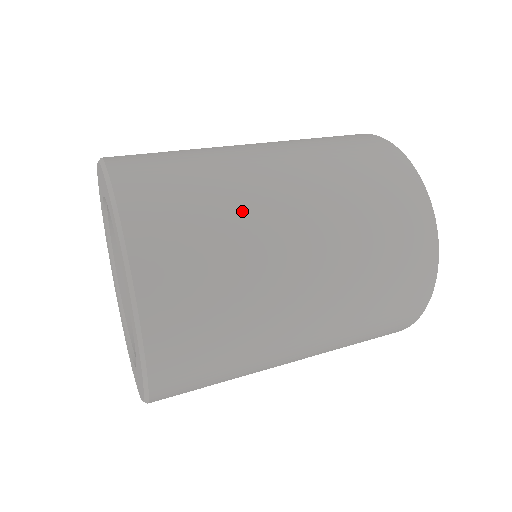
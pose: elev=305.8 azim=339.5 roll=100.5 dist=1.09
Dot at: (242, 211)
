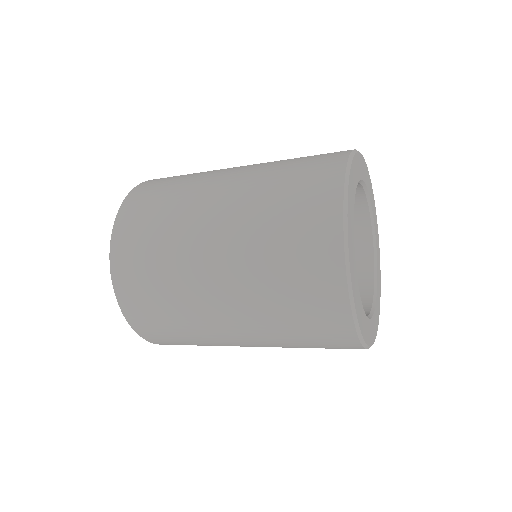
Dot at: (186, 196)
